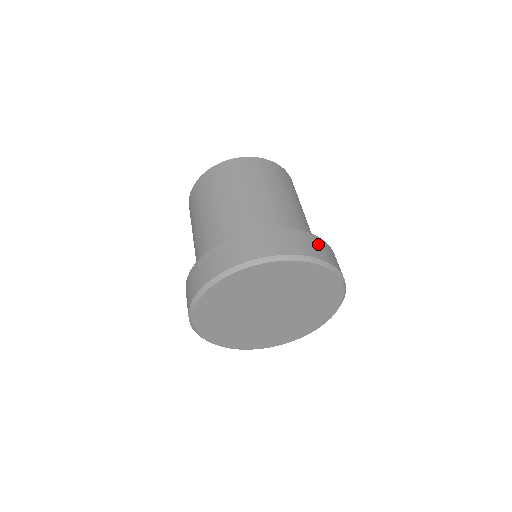
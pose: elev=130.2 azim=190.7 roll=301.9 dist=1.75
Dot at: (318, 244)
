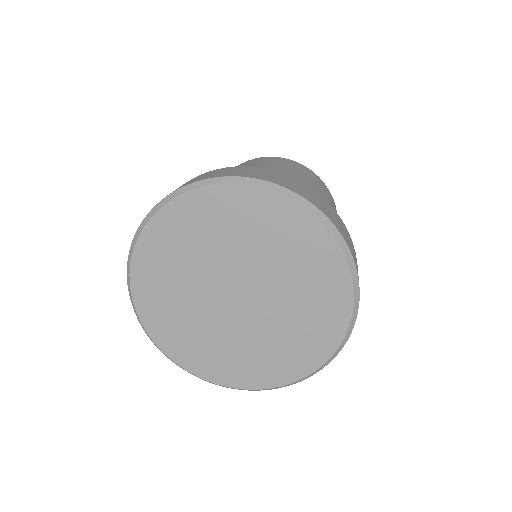
Dot at: (271, 174)
